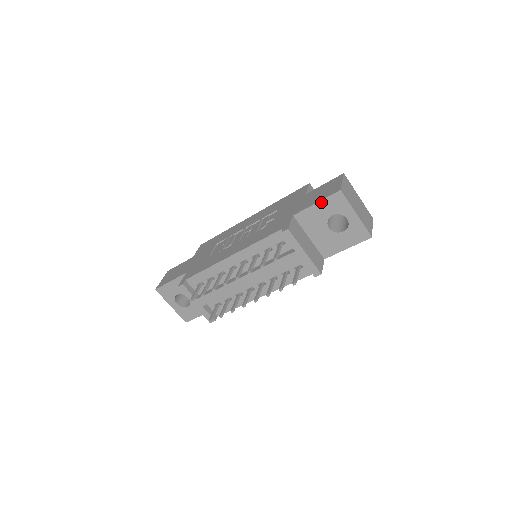
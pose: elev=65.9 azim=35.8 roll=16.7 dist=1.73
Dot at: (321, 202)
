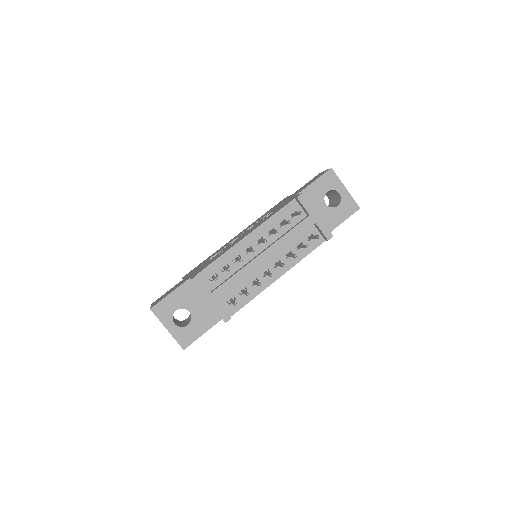
Dot at: (317, 180)
